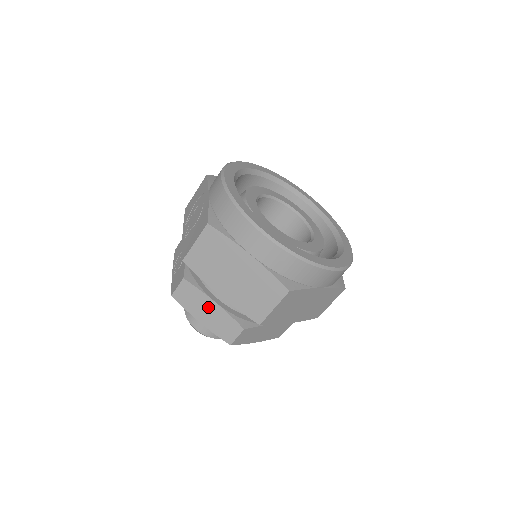
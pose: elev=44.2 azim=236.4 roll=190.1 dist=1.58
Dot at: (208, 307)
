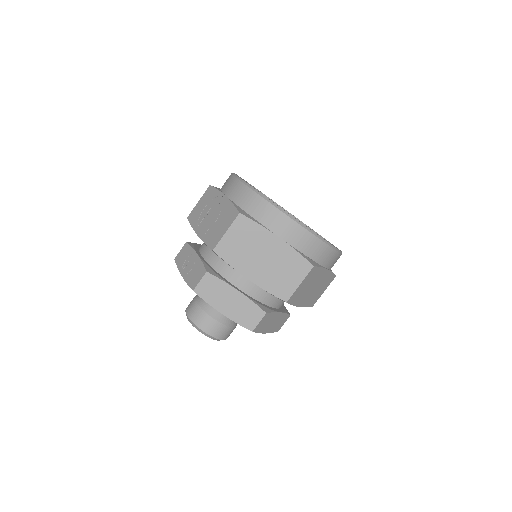
Dot at: (231, 297)
